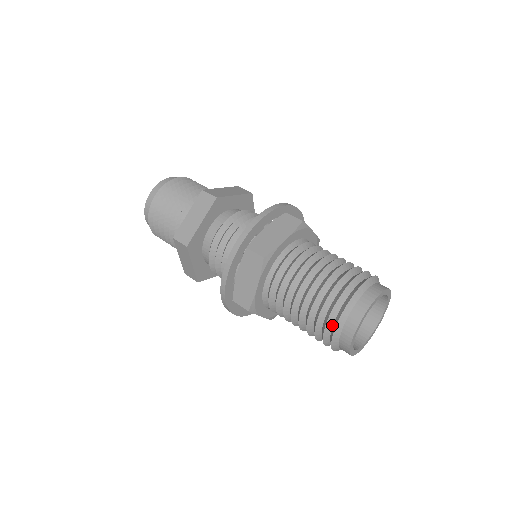
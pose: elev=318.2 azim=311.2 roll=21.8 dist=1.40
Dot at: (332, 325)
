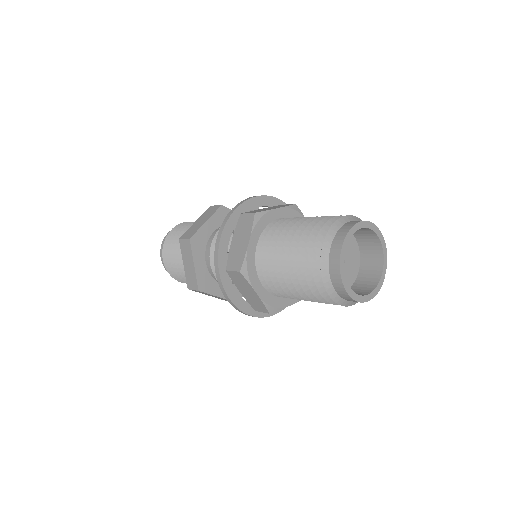
Dot at: (320, 252)
